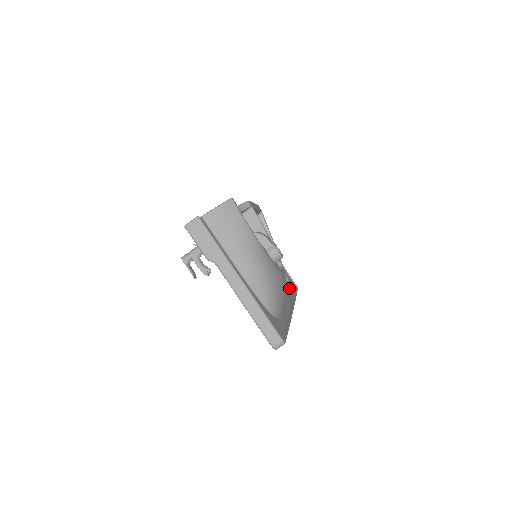
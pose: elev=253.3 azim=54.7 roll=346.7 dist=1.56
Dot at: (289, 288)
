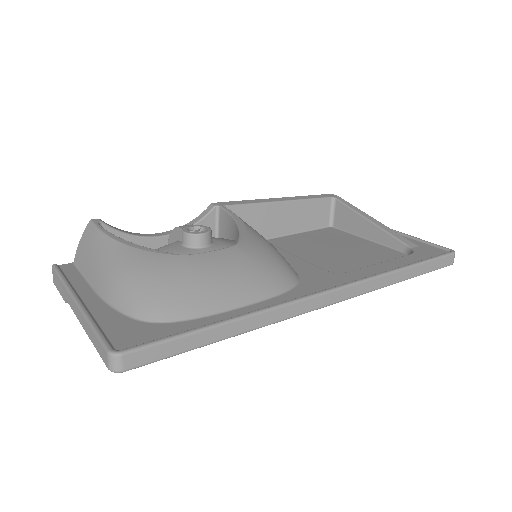
Dot at: (386, 263)
